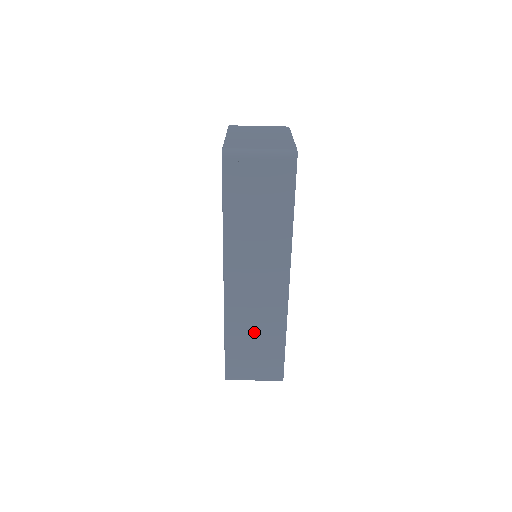
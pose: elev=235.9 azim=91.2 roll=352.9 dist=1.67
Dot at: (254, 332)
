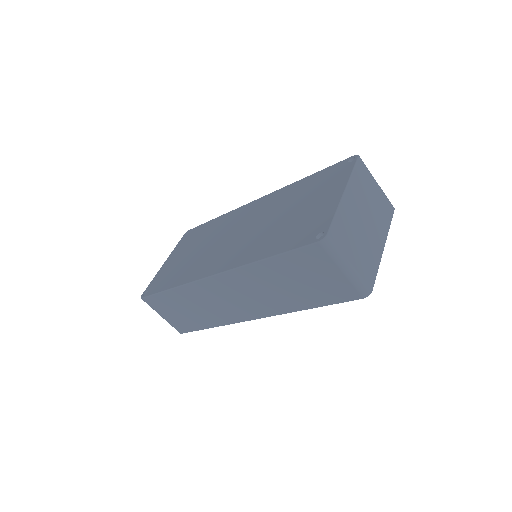
Dot at: (195, 307)
